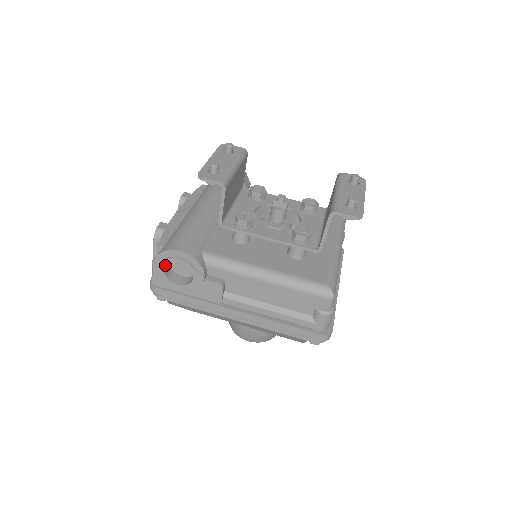
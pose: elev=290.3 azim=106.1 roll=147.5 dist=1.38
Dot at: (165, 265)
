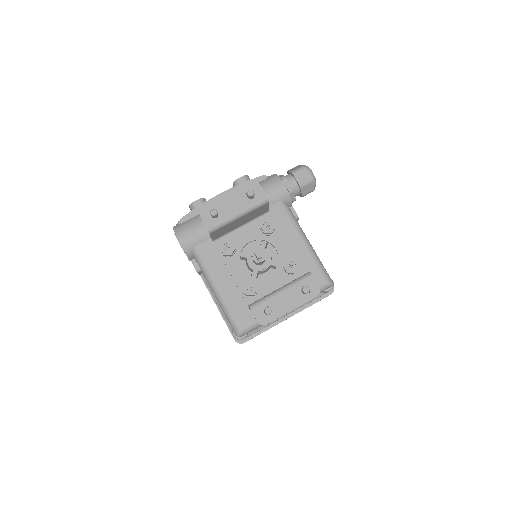
Dot at: occluded
